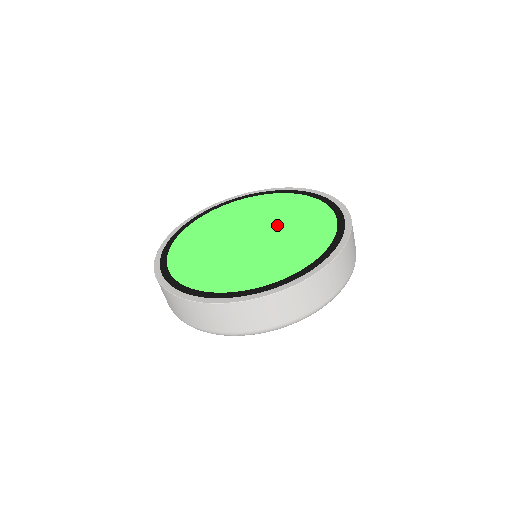
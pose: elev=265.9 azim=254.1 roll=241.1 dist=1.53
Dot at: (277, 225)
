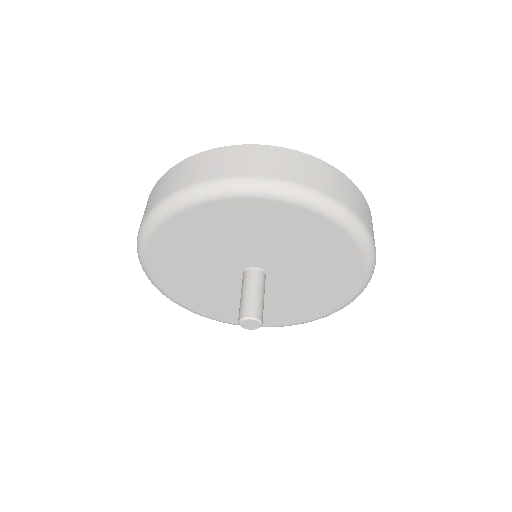
Dot at: occluded
